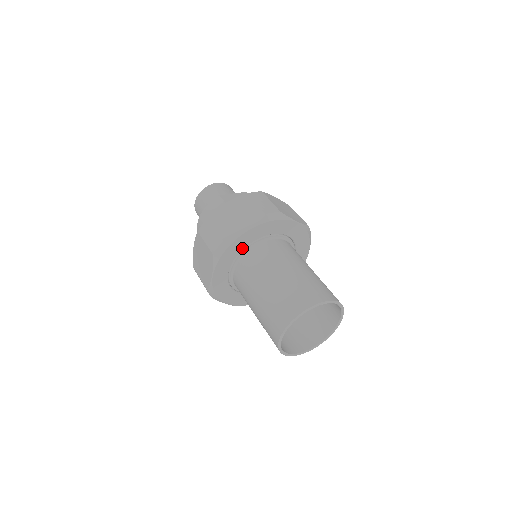
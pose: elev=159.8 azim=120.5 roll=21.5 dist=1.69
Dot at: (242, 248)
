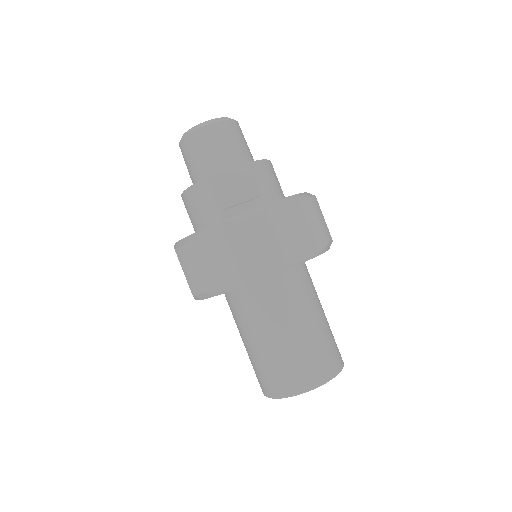
Dot at: occluded
